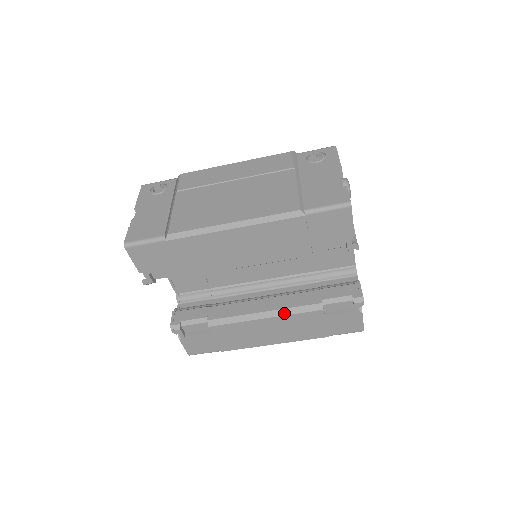
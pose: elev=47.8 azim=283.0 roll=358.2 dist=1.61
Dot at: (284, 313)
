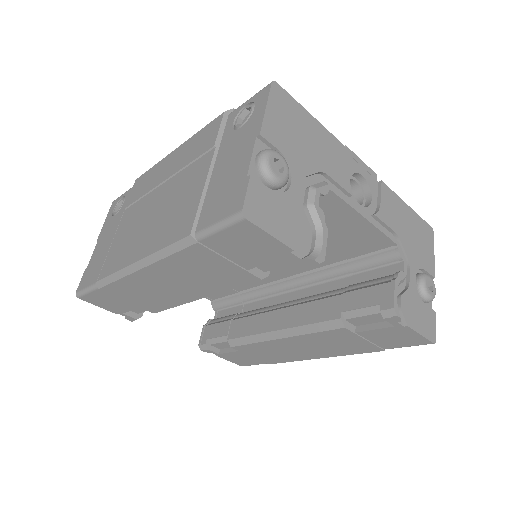
Dot at: (299, 332)
